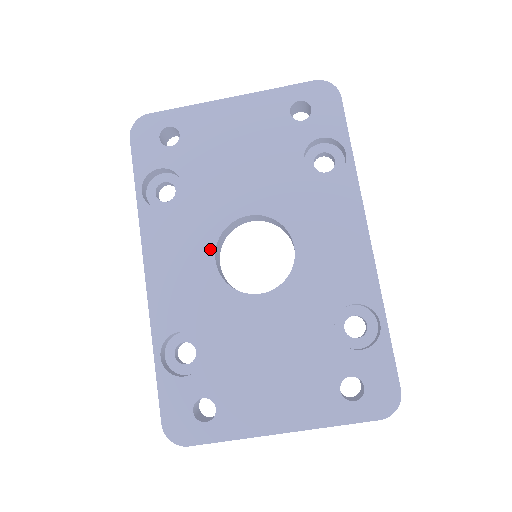
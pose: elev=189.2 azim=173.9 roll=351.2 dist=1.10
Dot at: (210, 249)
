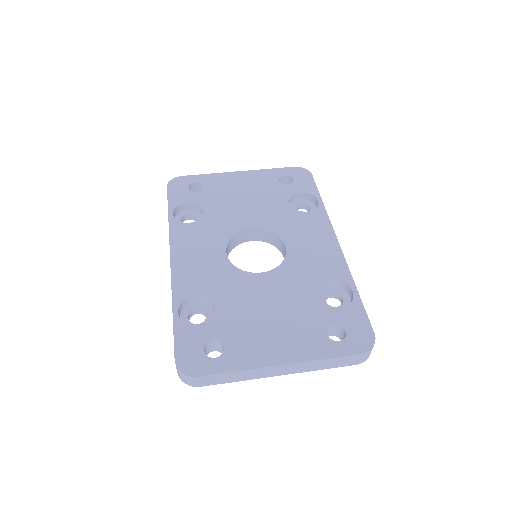
Dot at: (222, 246)
